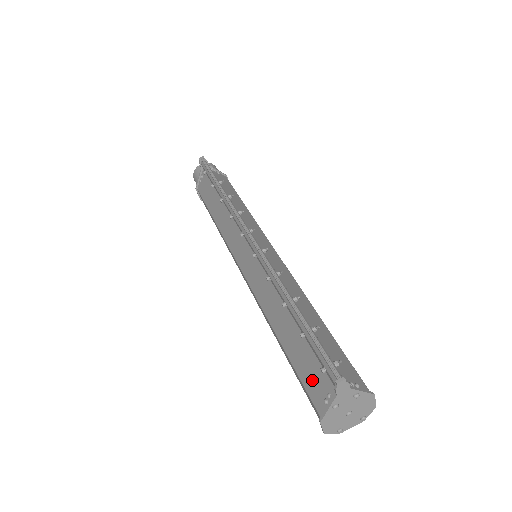
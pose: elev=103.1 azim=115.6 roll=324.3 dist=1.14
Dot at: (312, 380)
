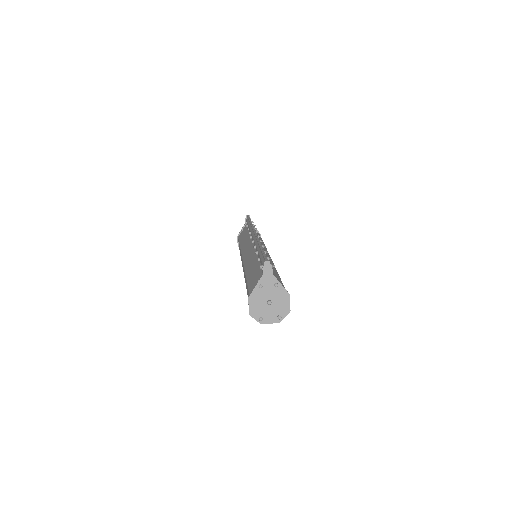
Dot at: (254, 281)
